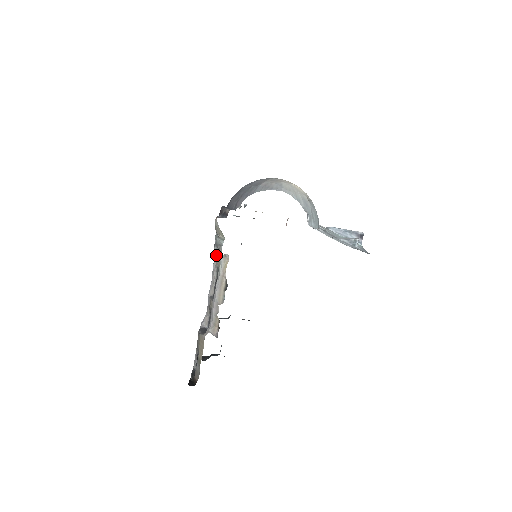
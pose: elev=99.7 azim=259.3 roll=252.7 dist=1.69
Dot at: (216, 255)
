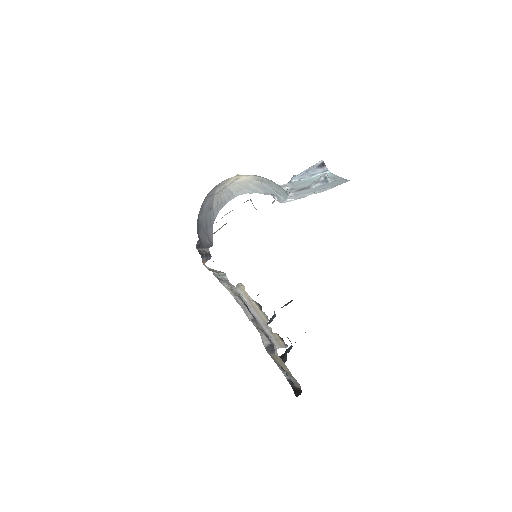
Dot at: (227, 287)
